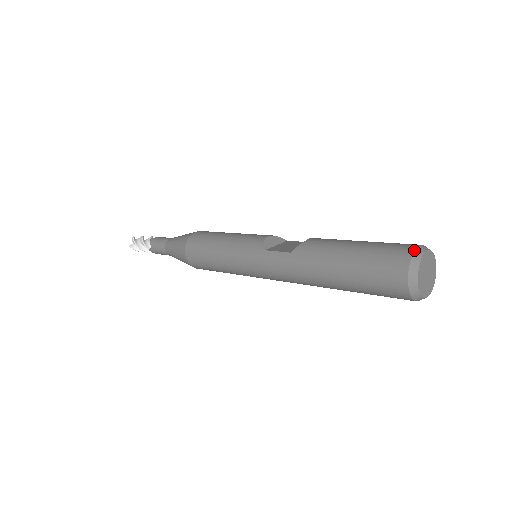
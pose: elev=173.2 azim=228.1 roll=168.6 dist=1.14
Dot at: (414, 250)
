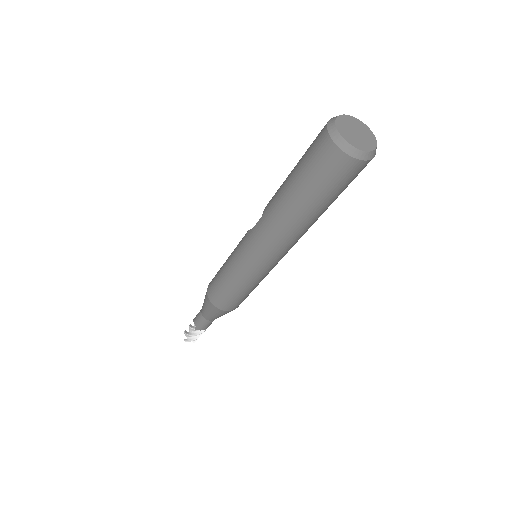
Dot at: (329, 120)
